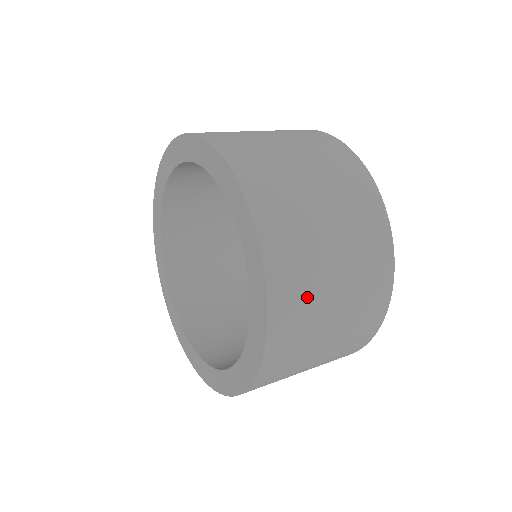
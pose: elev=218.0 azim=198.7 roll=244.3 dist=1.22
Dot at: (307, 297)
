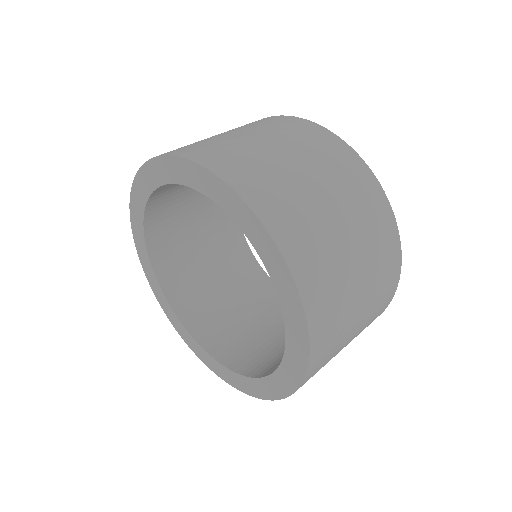
Dot at: occluded
